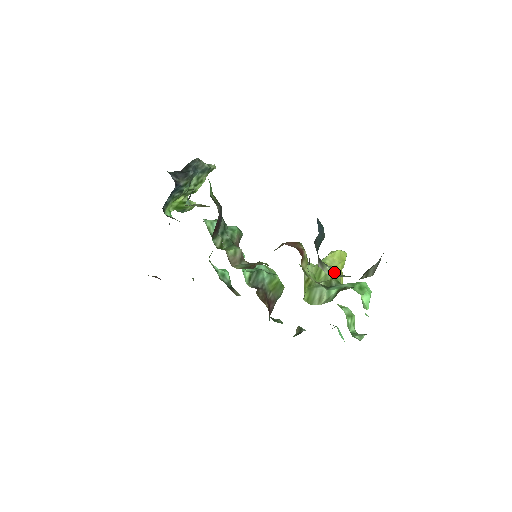
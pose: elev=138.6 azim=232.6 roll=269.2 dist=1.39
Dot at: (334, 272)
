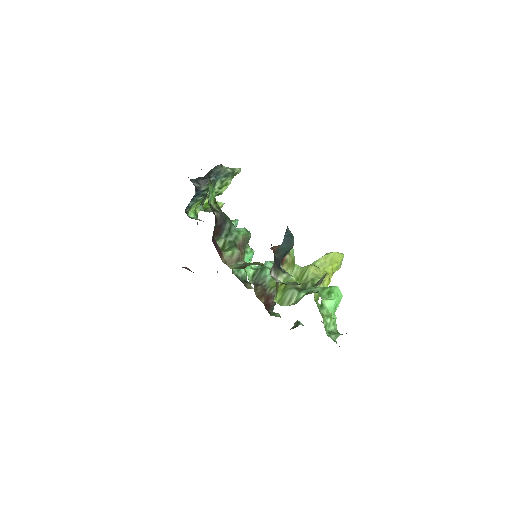
Dot at: (290, 279)
